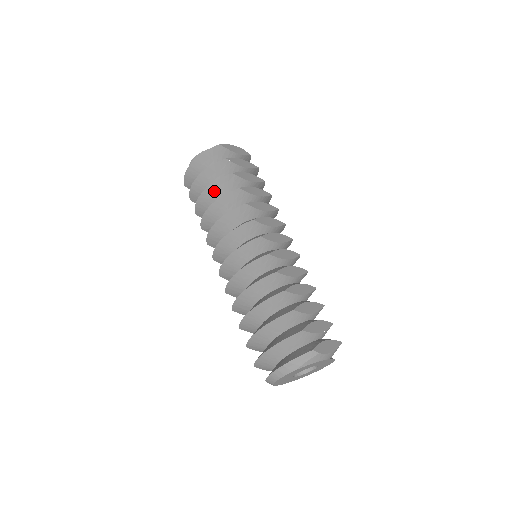
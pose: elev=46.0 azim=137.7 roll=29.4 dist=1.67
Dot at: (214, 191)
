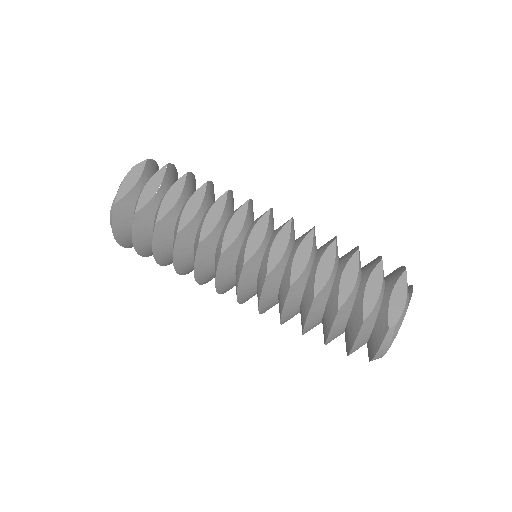
Dot at: (161, 249)
